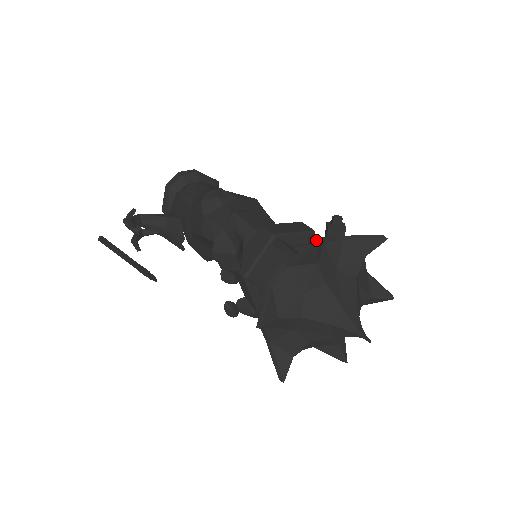
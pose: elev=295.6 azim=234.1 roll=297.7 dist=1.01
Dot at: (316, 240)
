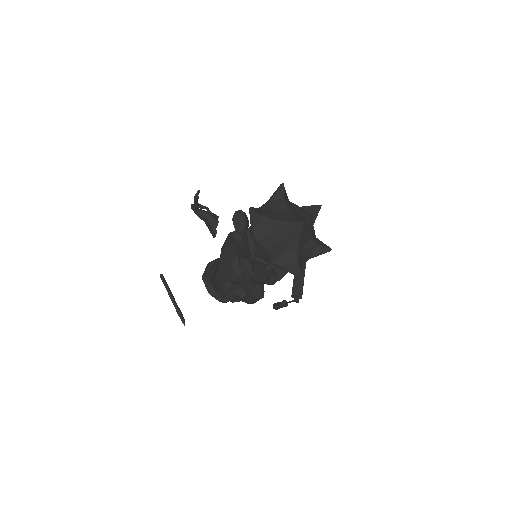
Dot at: occluded
